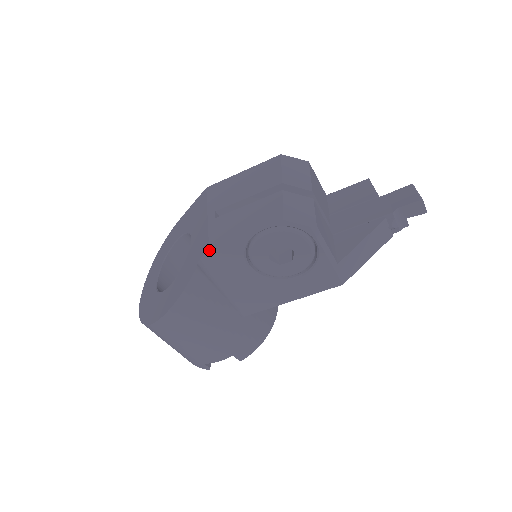
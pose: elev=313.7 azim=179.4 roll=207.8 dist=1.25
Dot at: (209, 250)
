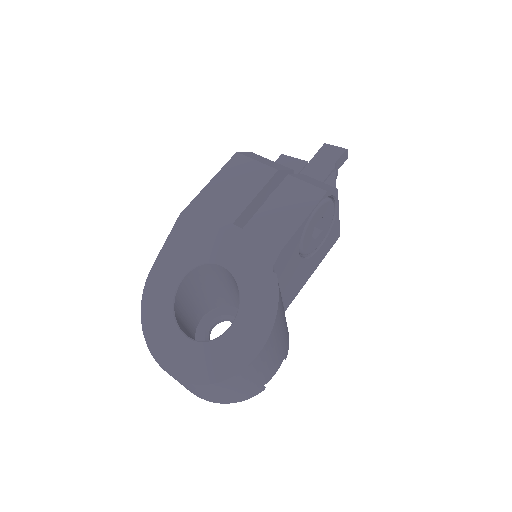
Dot at: (281, 252)
